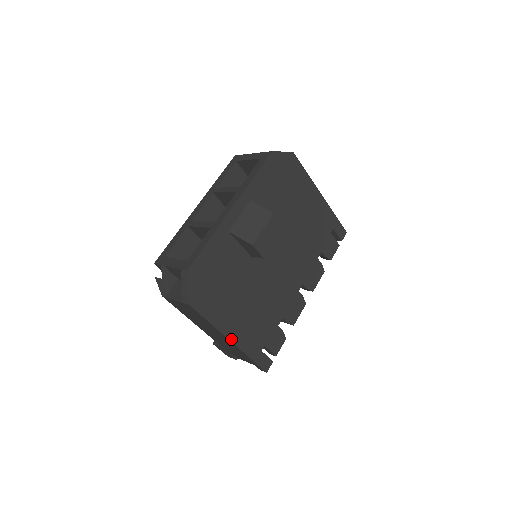
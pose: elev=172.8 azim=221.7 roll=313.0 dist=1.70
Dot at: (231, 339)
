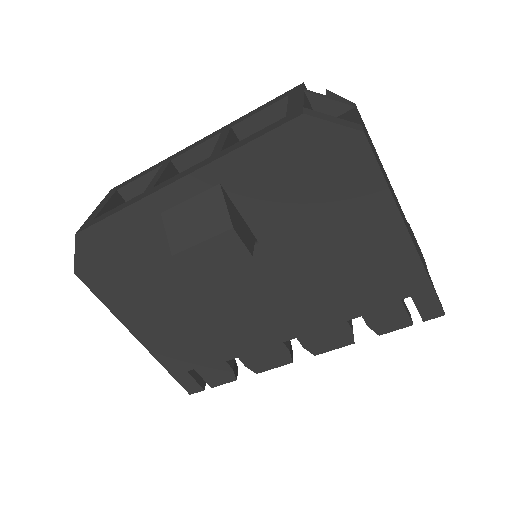
Dot at: (138, 337)
